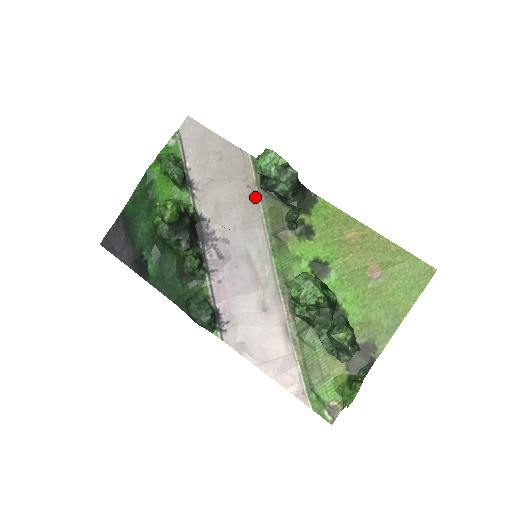
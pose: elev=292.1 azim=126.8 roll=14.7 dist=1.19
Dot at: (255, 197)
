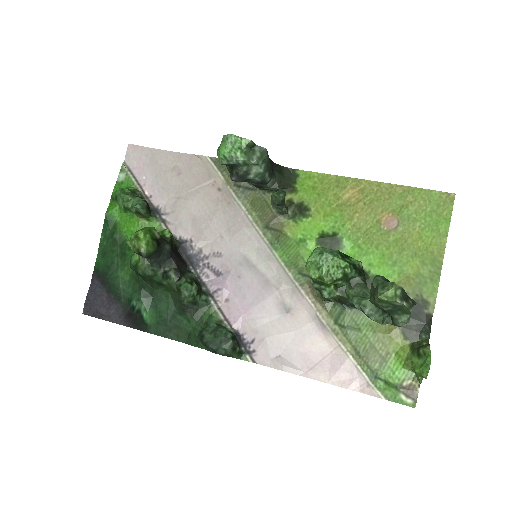
Dot at: (231, 197)
